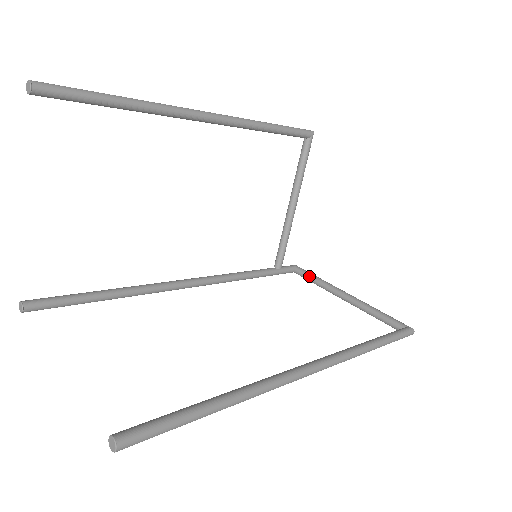
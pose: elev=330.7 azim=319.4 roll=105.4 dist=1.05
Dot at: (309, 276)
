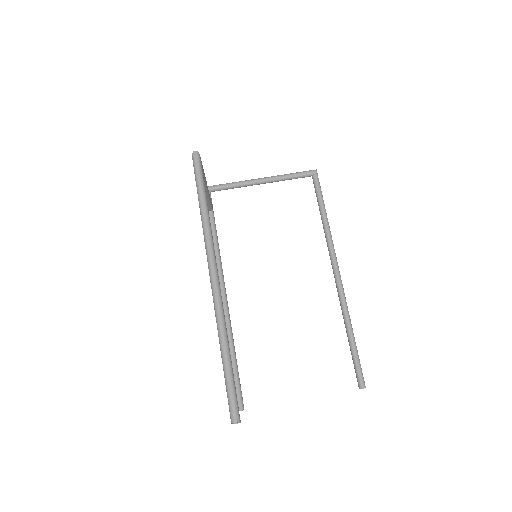
Dot at: (226, 189)
